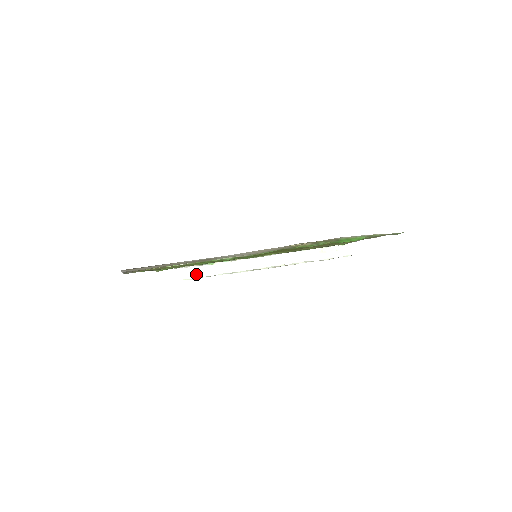
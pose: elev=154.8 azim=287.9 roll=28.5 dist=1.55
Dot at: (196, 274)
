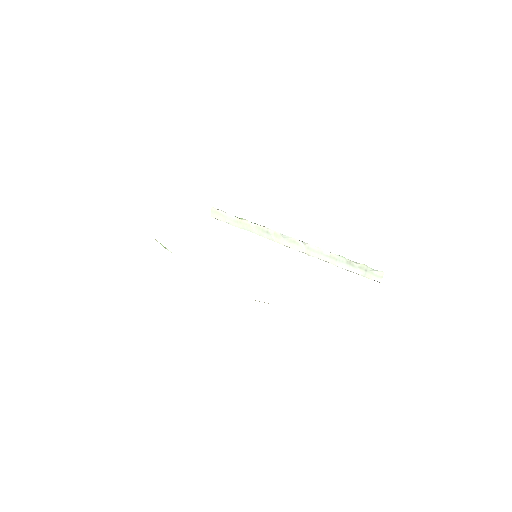
Dot at: (224, 219)
